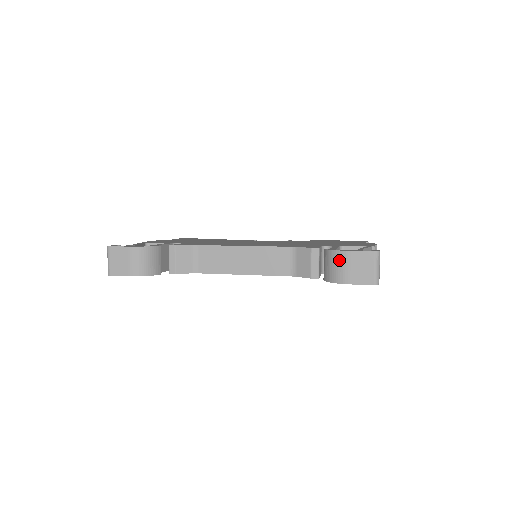
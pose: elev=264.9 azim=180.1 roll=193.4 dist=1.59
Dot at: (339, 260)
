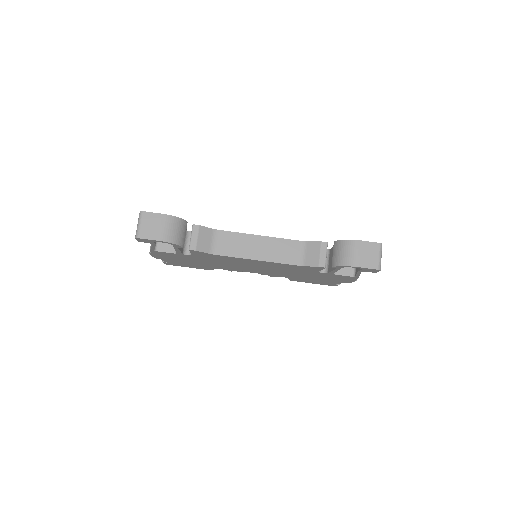
Dot at: (351, 247)
